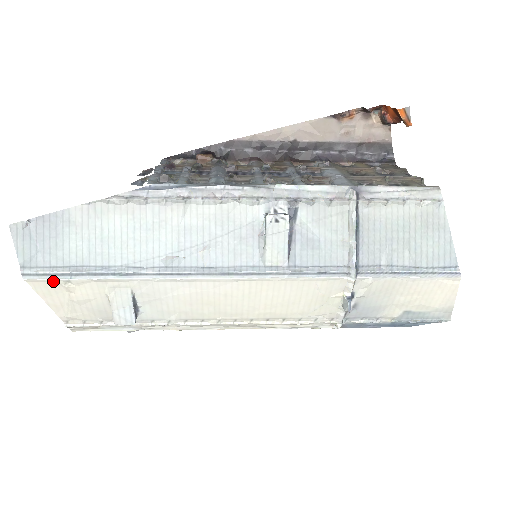
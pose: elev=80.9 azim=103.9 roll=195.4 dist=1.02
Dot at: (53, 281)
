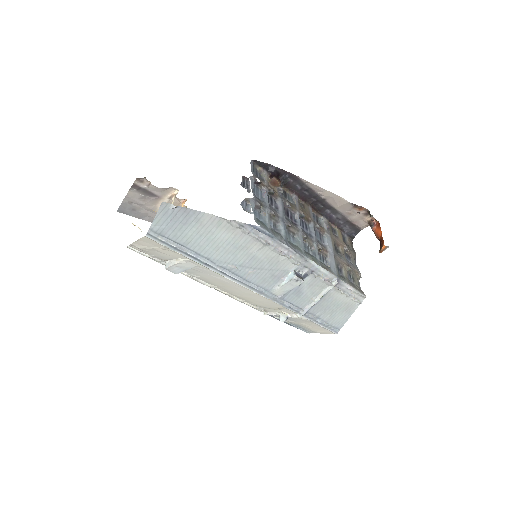
Dot at: (161, 244)
